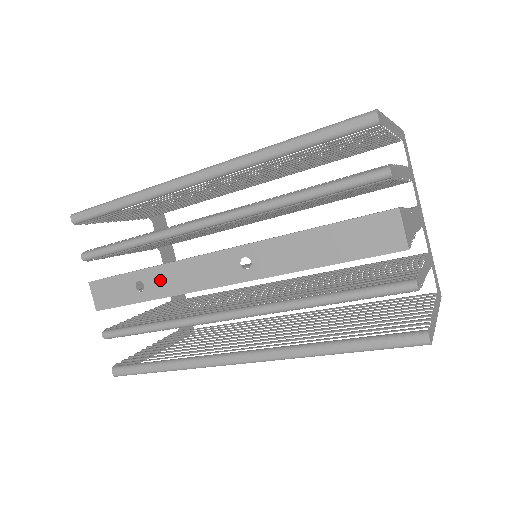
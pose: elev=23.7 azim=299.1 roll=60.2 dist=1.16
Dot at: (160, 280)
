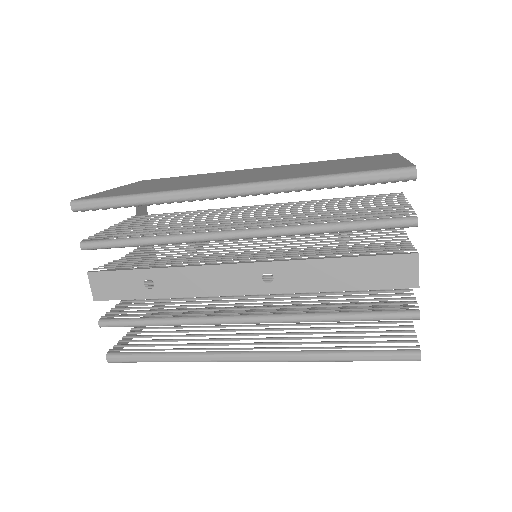
Dot at: (173, 281)
